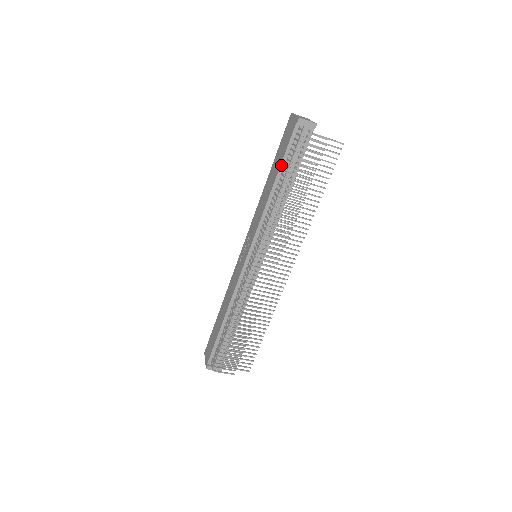
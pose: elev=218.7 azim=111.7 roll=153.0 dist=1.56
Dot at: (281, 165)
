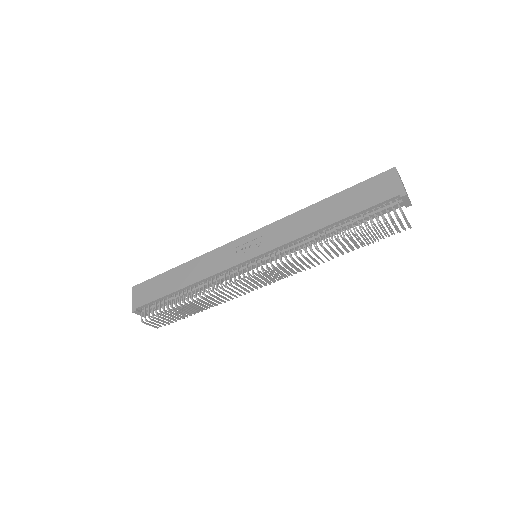
Dot at: (352, 215)
